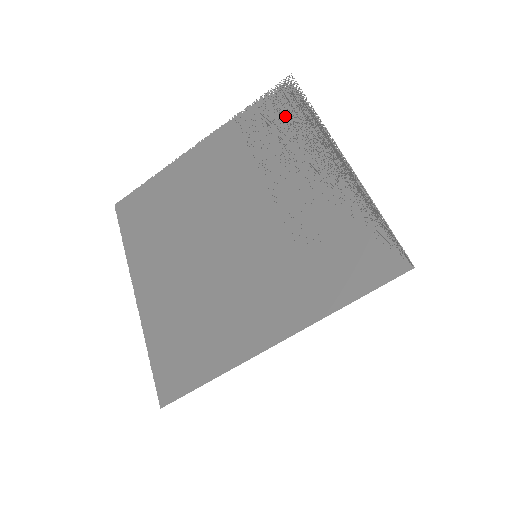
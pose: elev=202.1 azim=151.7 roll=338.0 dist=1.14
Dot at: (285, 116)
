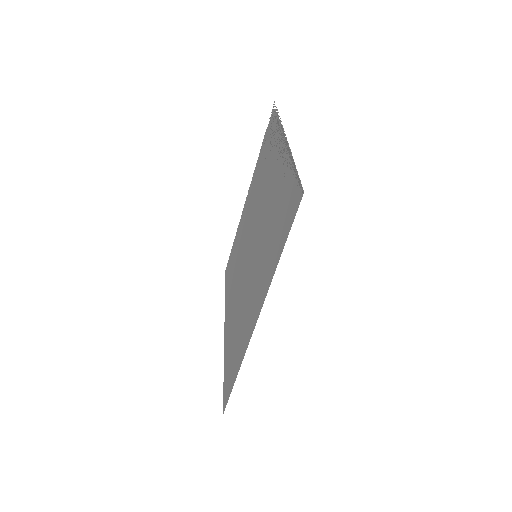
Dot at: (270, 135)
